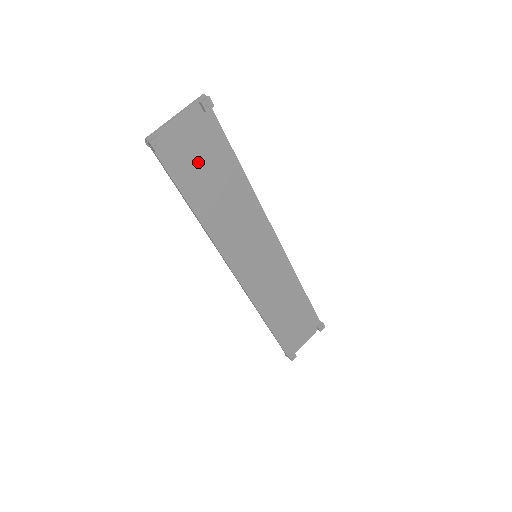
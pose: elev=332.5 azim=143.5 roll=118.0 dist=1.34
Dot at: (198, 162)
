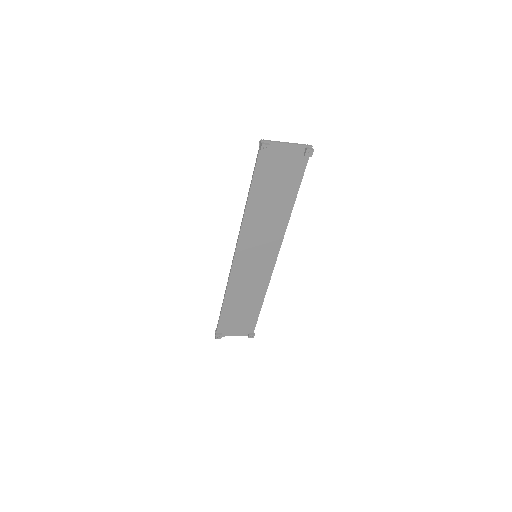
Dot at: (276, 176)
